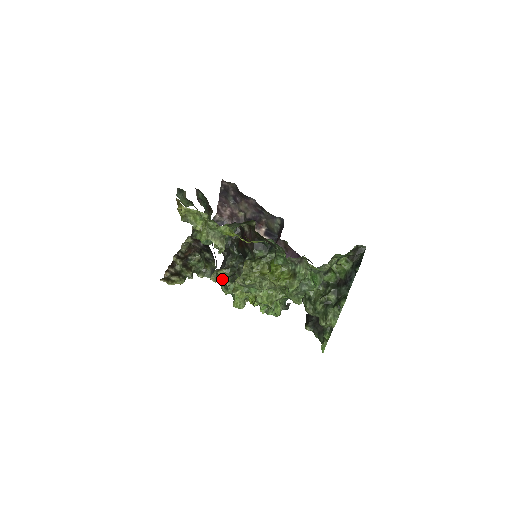
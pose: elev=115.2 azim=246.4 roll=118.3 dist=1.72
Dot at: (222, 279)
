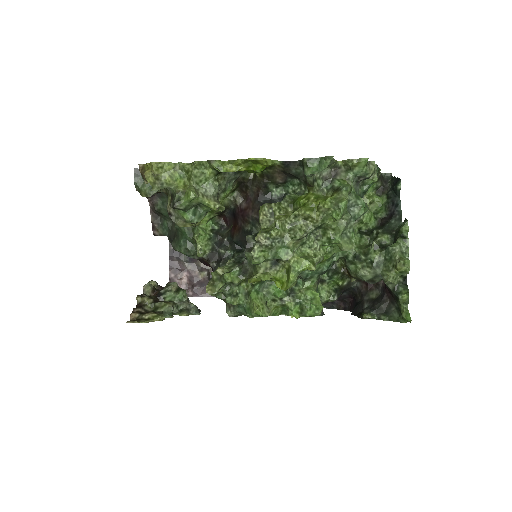
Dot at: (227, 273)
